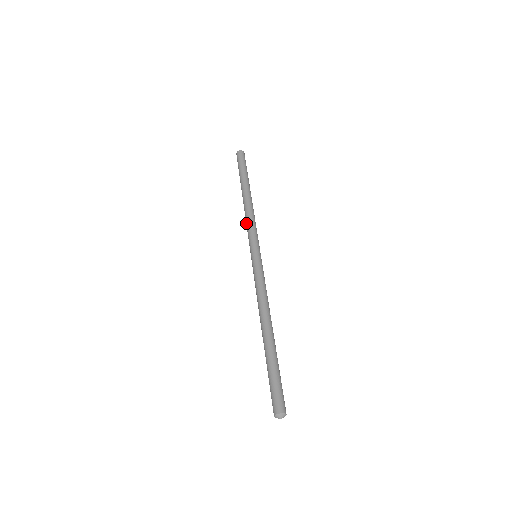
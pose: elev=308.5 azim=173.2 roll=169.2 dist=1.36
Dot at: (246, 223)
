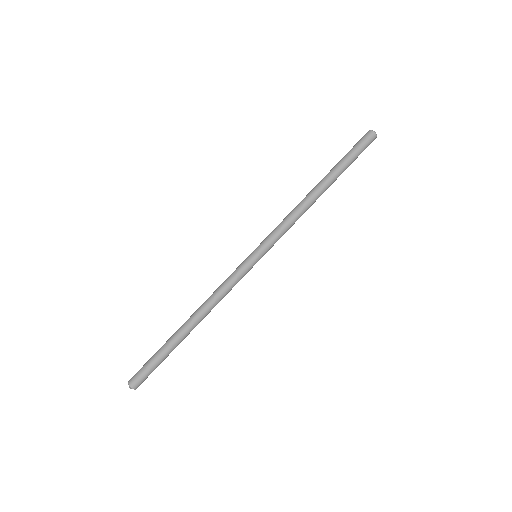
Dot at: occluded
